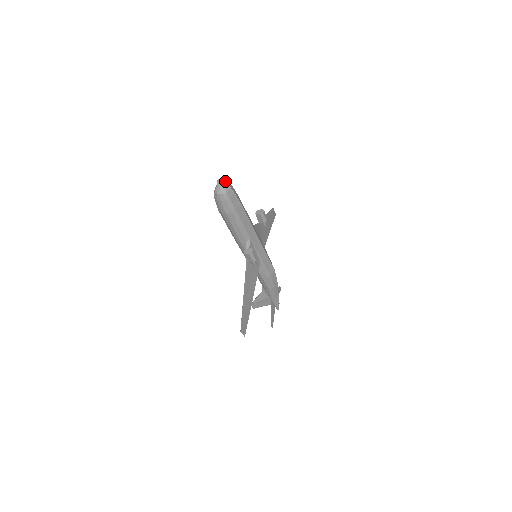
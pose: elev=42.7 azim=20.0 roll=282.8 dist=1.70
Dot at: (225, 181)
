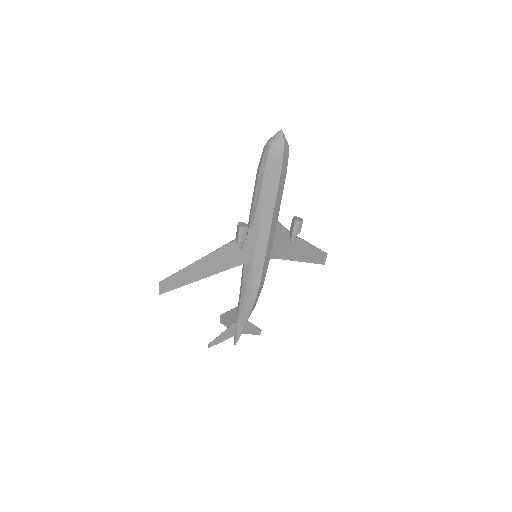
Dot at: (285, 138)
